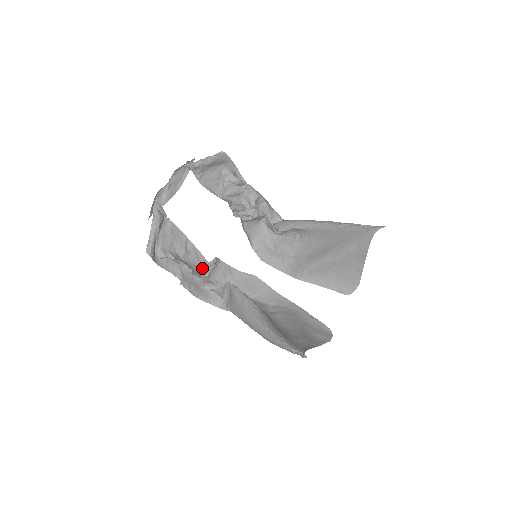
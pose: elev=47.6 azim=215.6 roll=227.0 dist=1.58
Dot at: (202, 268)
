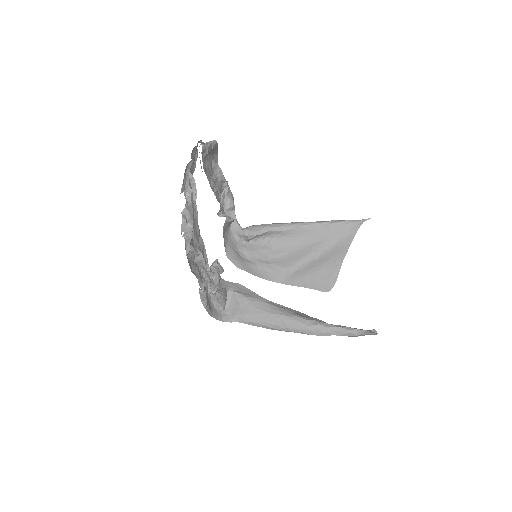
Dot at: occluded
